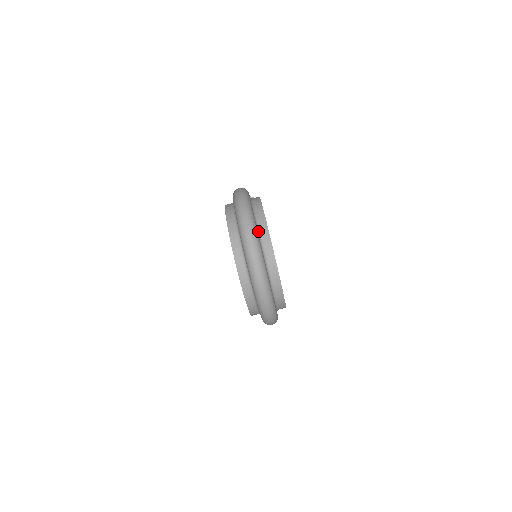
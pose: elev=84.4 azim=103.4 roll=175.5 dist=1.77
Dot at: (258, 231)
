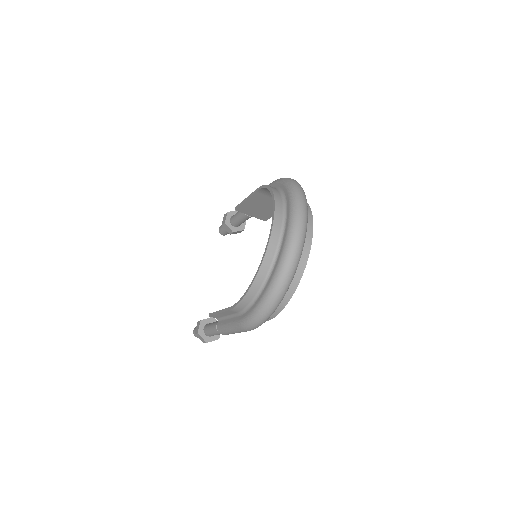
Dot at: occluded
